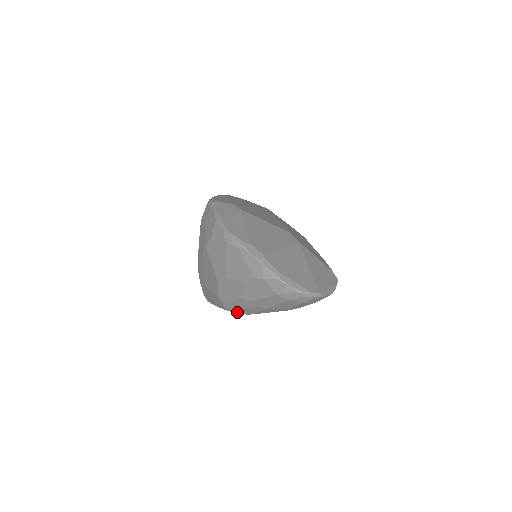
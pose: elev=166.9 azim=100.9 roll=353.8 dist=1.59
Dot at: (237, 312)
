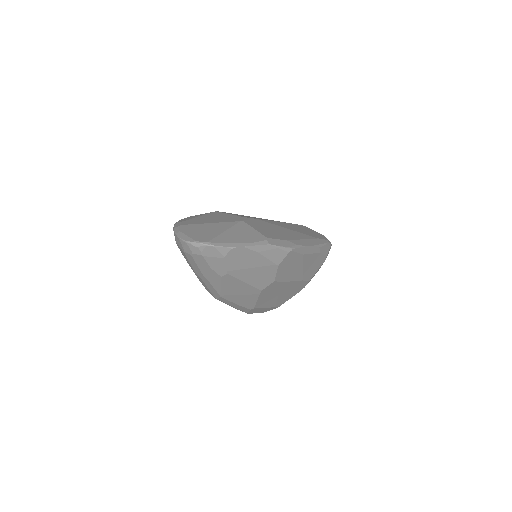
Dot at: (216, 297)
